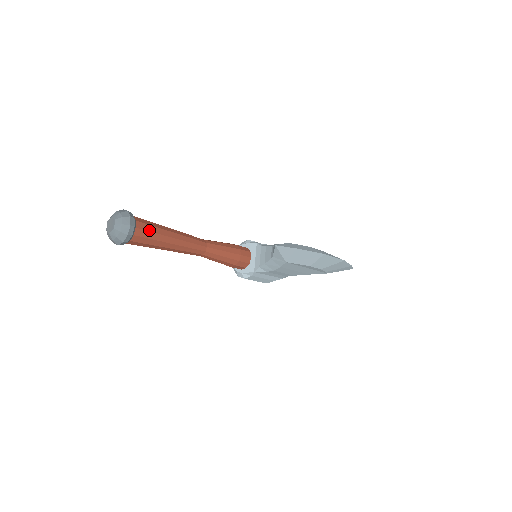
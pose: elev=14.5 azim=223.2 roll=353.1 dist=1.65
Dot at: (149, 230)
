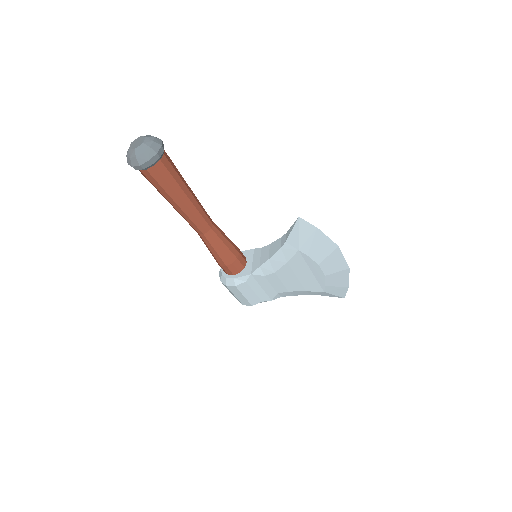
Dot at: (173, 166)
